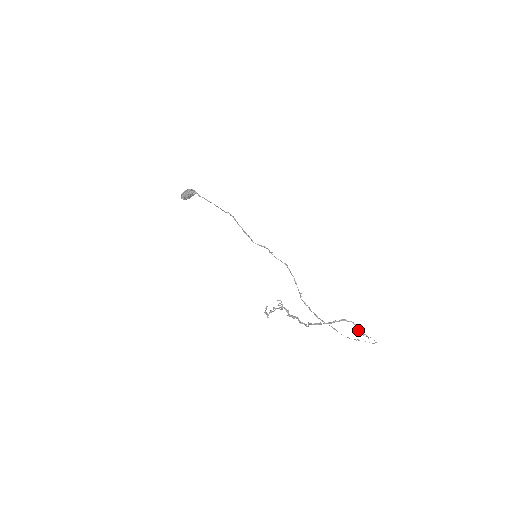
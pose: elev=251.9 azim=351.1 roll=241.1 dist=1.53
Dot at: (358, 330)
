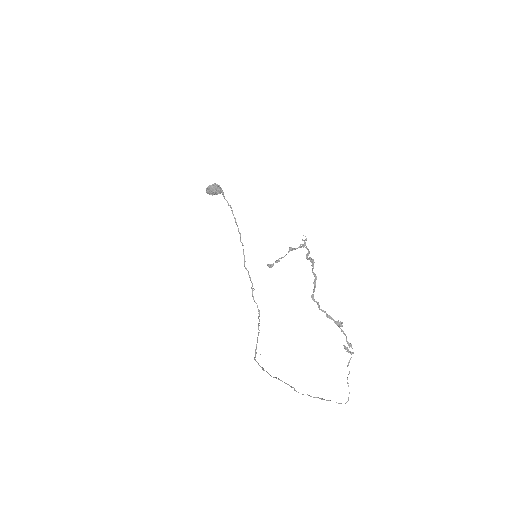
Dot at: (348, 349)
